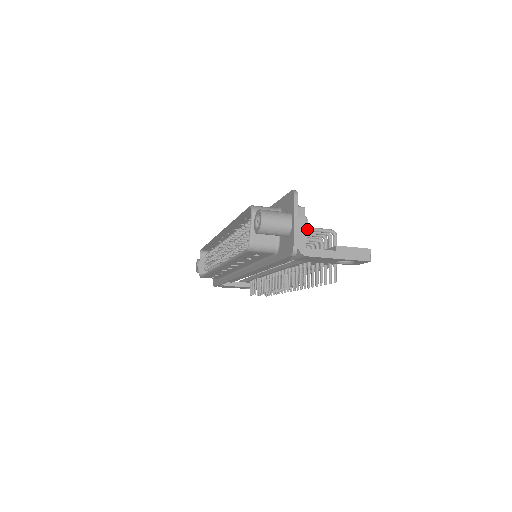
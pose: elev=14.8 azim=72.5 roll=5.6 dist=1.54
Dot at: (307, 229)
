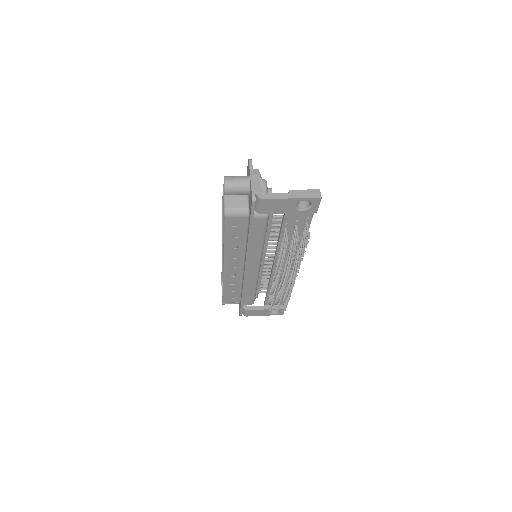
Dot at: occluded
